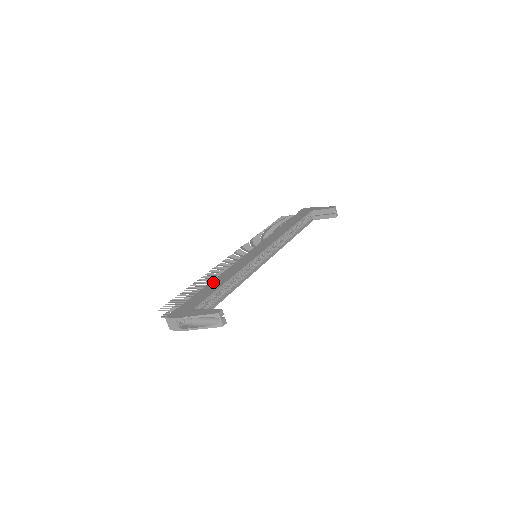
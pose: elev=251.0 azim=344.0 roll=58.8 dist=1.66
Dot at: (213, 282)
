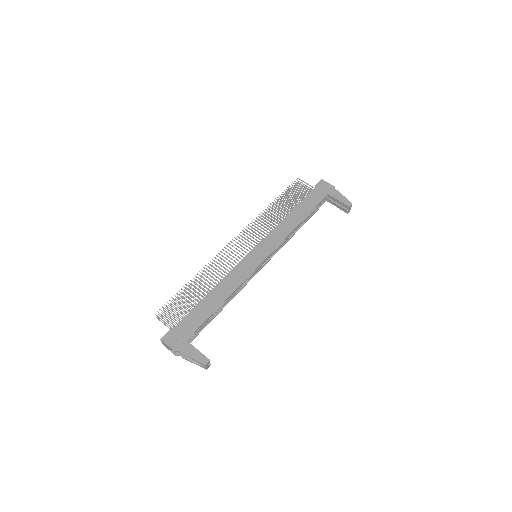
Dot at: (209, 297)
